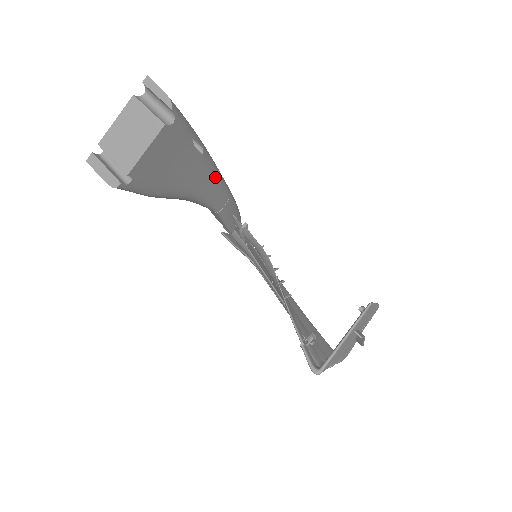
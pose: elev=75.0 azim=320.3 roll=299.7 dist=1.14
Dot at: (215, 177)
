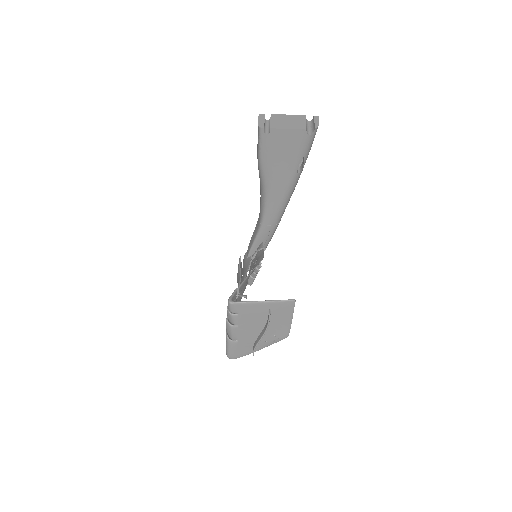
Dot at: (286, 198)
